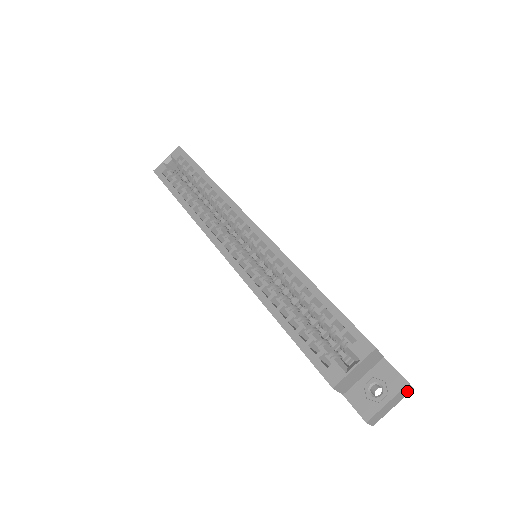
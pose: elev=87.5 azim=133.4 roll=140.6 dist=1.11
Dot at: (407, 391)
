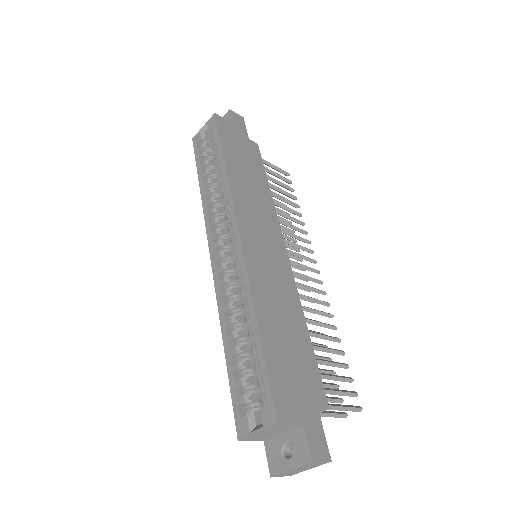
Dot at: (320, 463)
